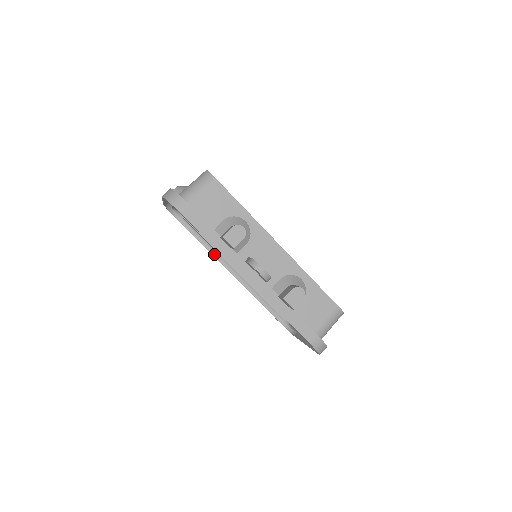
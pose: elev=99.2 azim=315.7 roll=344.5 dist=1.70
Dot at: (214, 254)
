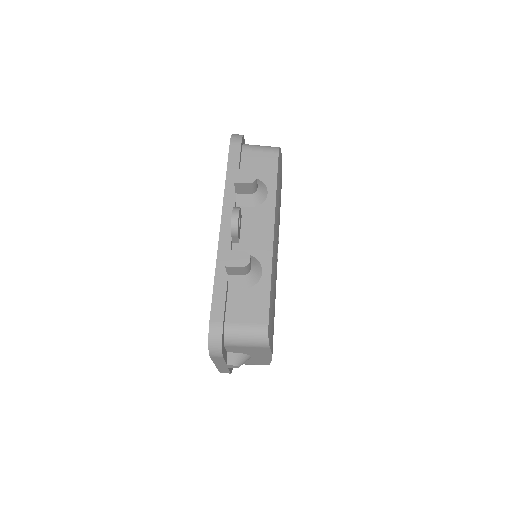
Dot at: occluded
